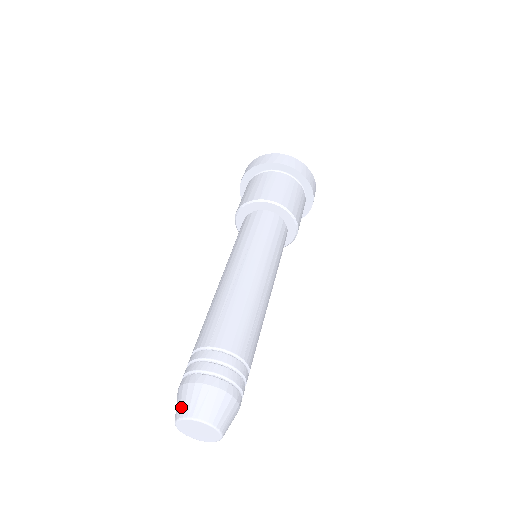
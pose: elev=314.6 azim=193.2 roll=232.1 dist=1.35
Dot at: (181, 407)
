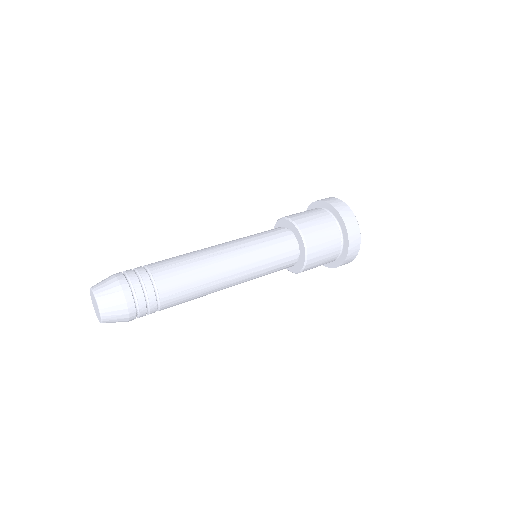
Dot at: (99, 284)
